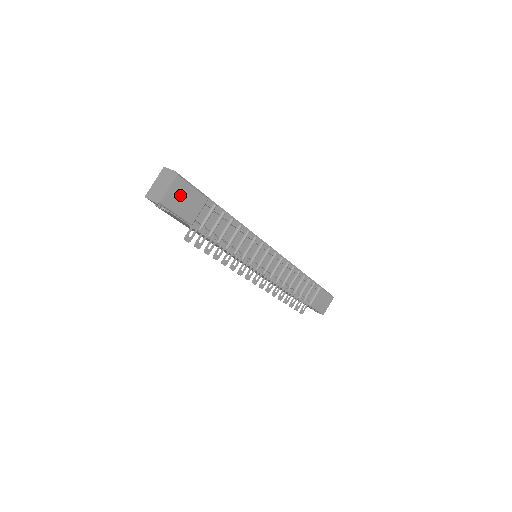
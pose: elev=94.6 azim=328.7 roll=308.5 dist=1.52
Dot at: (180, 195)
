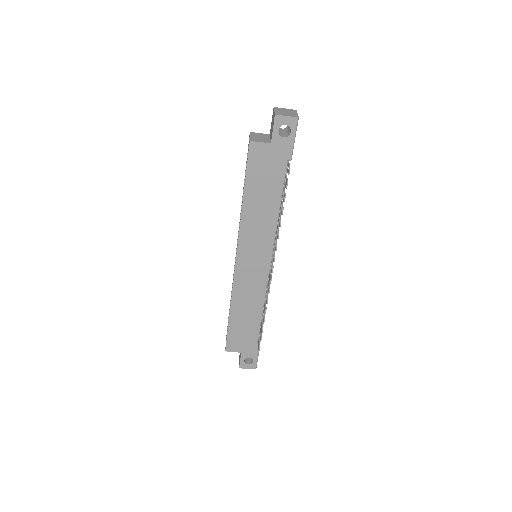
Dot at: occluded
